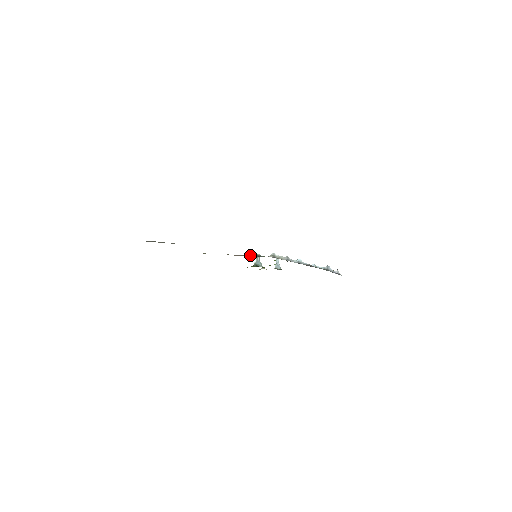
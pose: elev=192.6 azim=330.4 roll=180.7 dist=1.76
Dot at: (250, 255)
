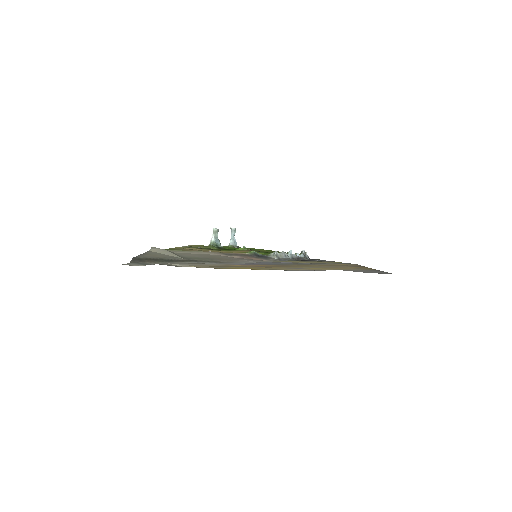
Dot at: (246, 253)
